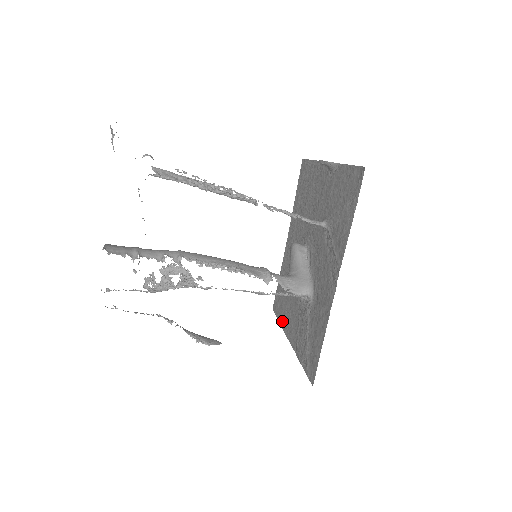
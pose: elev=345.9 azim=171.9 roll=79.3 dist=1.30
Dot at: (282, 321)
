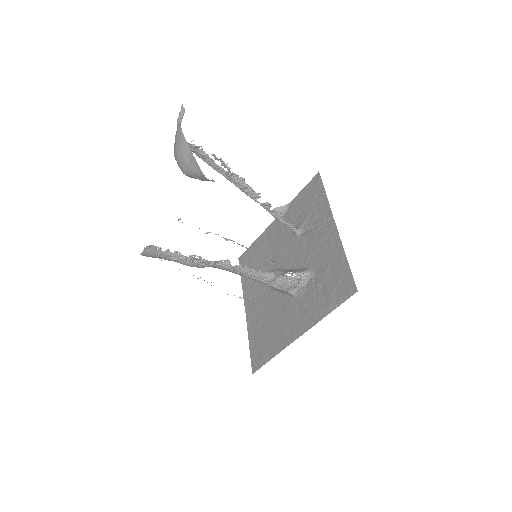
Dot at: (278, 348)
